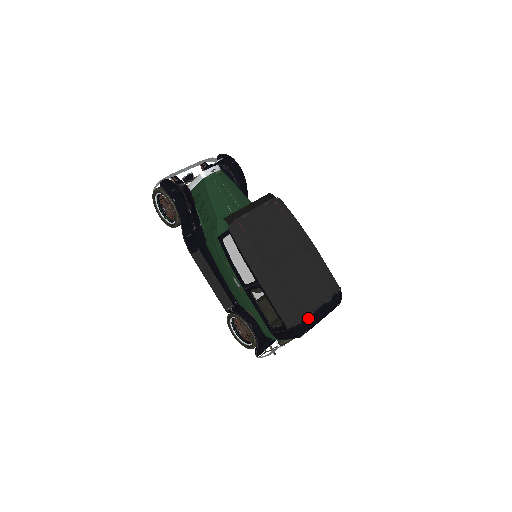
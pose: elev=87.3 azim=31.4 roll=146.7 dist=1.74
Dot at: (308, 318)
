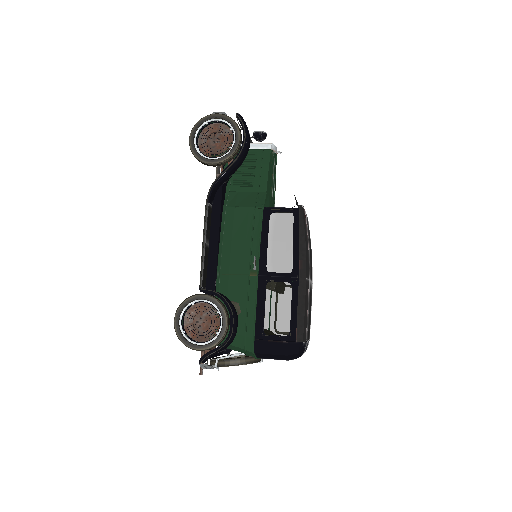
Dot at: (306, 344)
